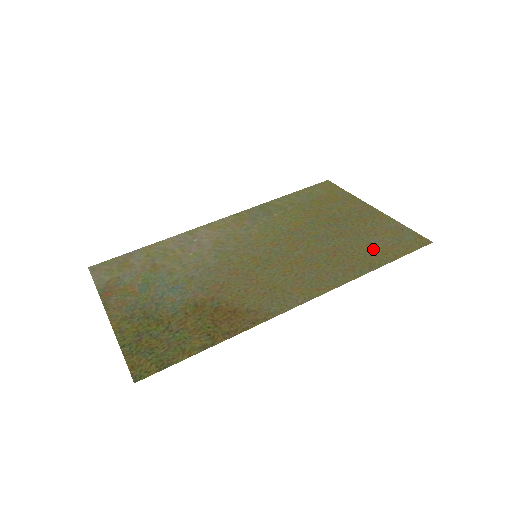
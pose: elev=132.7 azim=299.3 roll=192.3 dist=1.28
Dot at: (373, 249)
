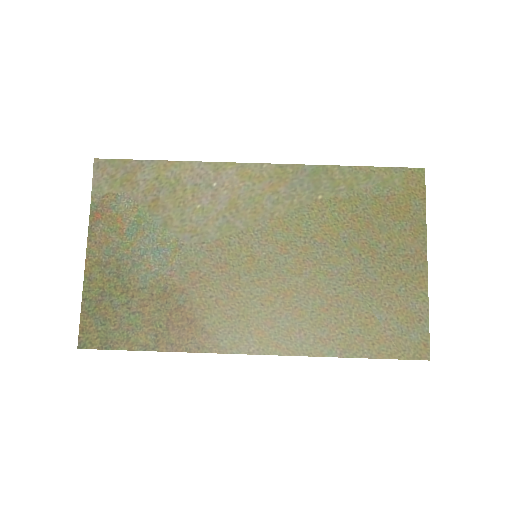
Dot at: (368, 328)
